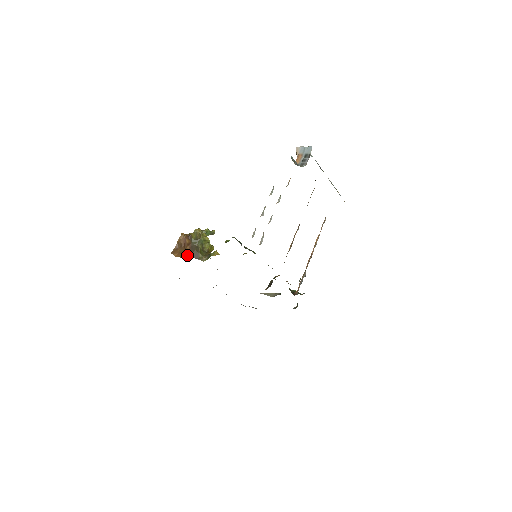
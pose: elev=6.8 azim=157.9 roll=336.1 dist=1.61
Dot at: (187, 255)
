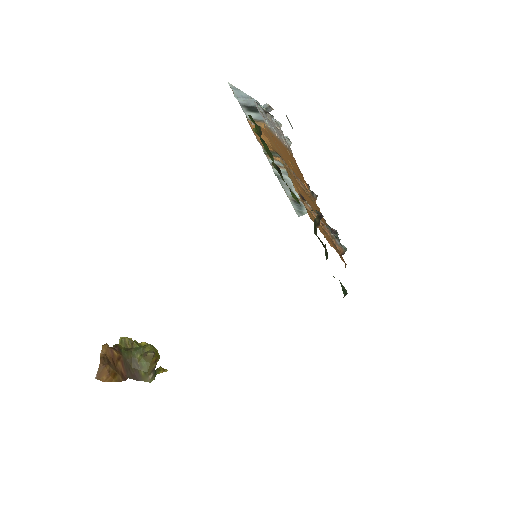
Dot at: (121, 377)
